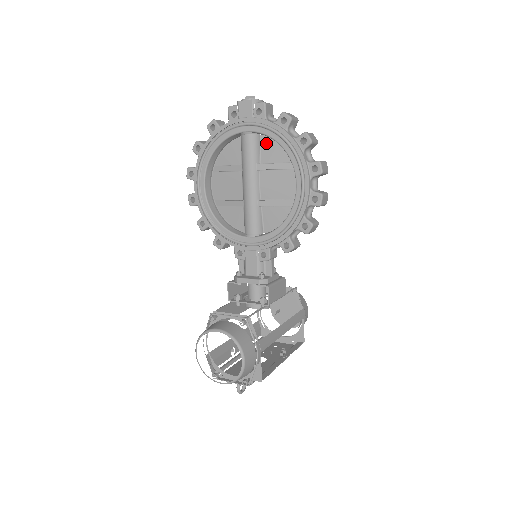
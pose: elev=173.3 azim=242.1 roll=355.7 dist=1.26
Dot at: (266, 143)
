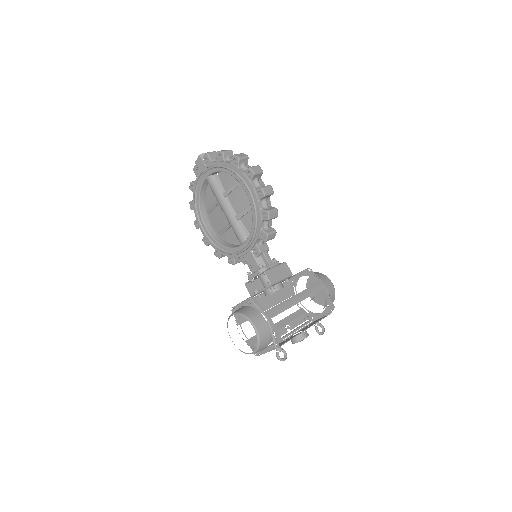
Dot at: (222, 177)
